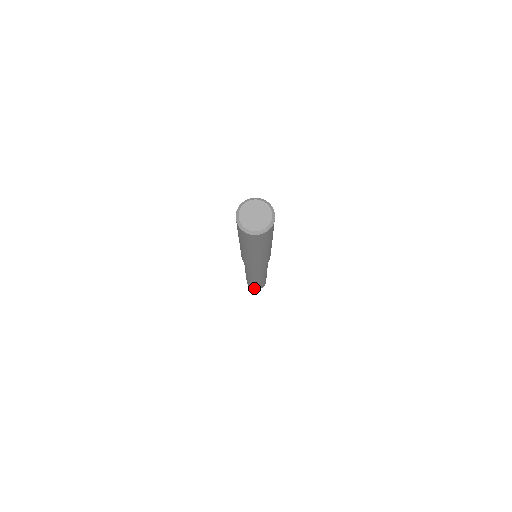
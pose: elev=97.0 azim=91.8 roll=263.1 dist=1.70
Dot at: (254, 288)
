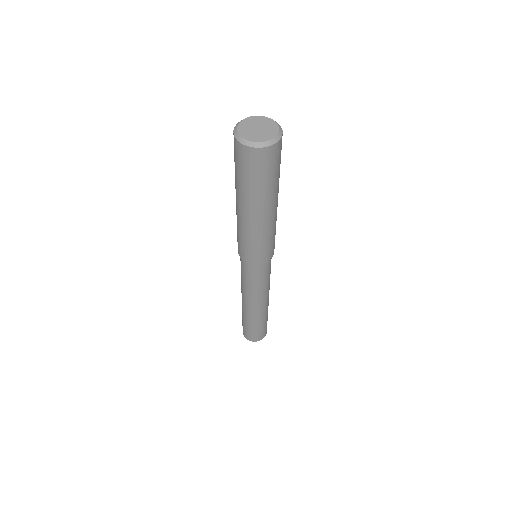
Dot at: (251, 337)
